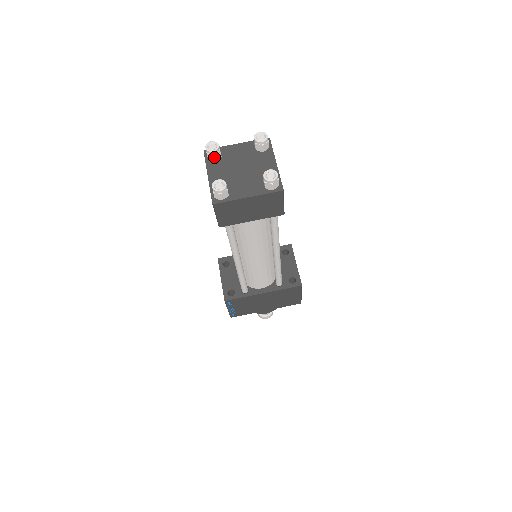
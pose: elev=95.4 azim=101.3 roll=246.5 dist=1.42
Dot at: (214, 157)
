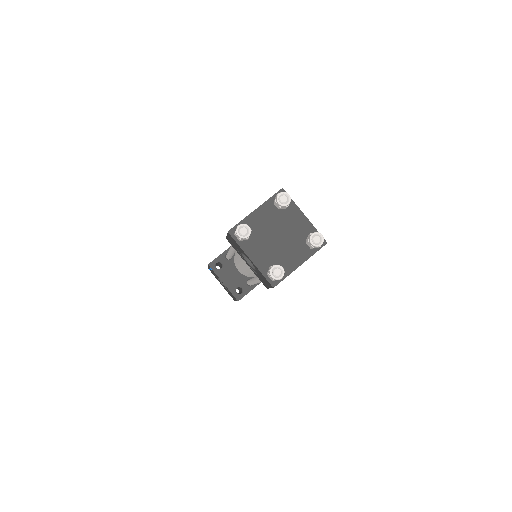
Dot at: (248, 239)
